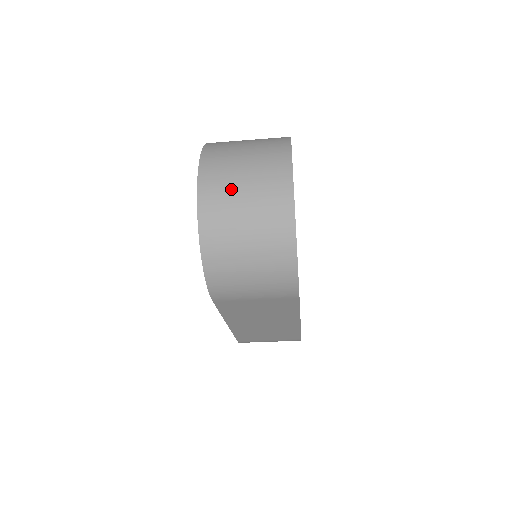
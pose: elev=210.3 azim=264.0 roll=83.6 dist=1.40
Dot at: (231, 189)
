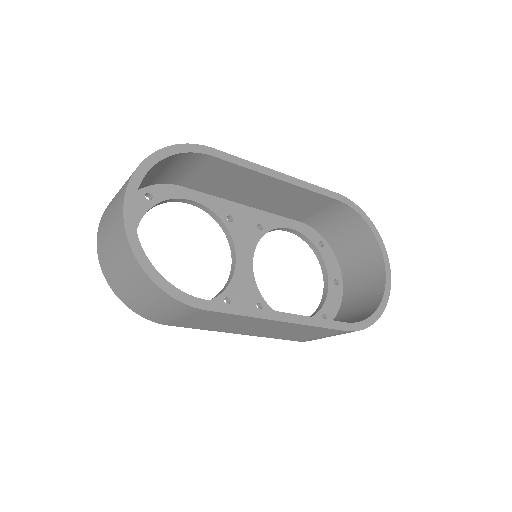
Dot at: (105, 233)
